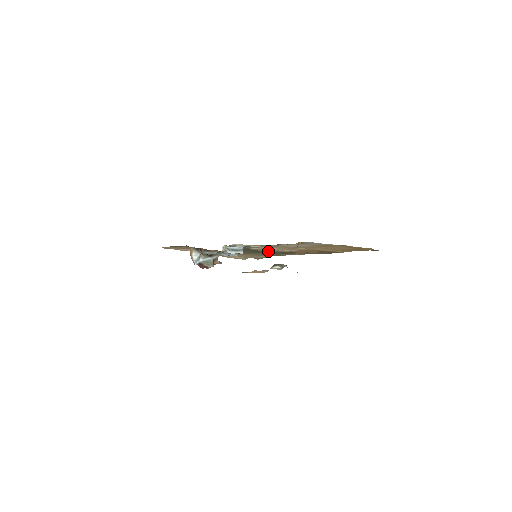
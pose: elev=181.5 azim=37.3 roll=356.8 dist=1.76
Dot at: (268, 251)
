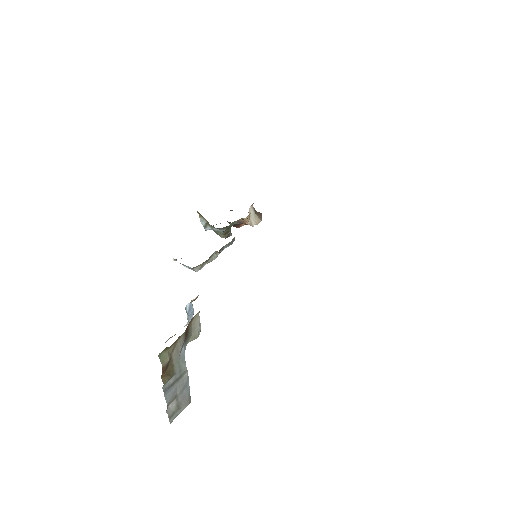
Dot at: occluded
